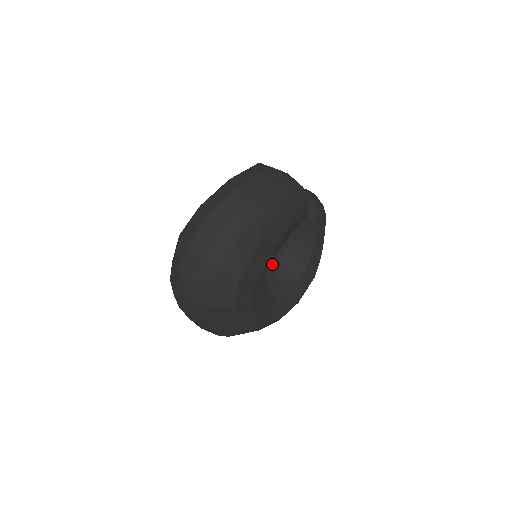
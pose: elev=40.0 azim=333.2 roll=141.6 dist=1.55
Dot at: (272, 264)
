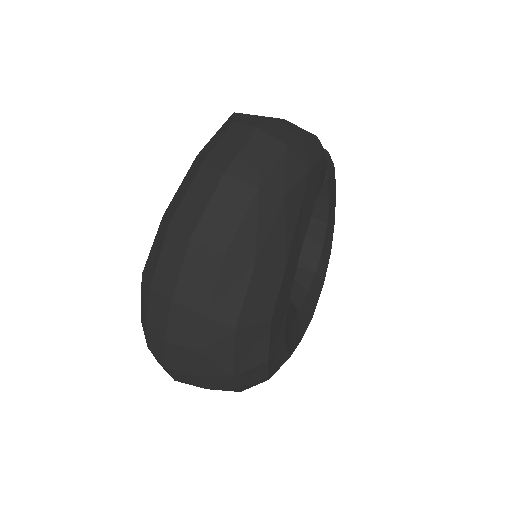
Dot at: occluded
